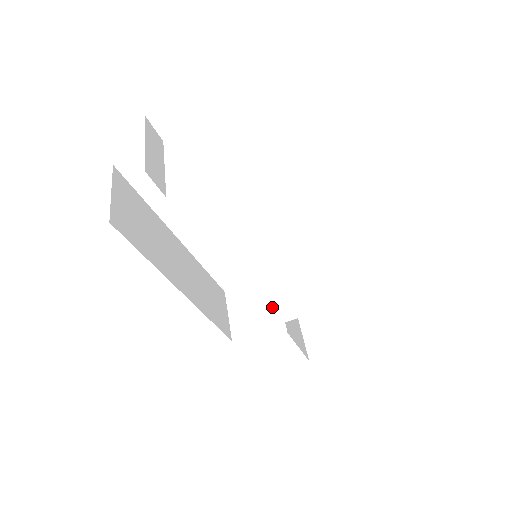
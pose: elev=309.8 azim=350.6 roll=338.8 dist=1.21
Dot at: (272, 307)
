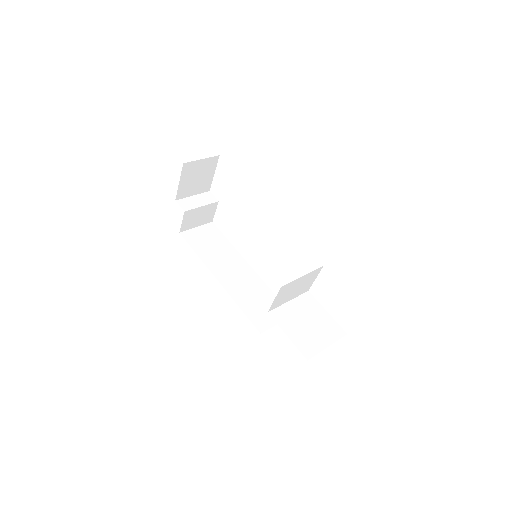
Dot at: occluded
